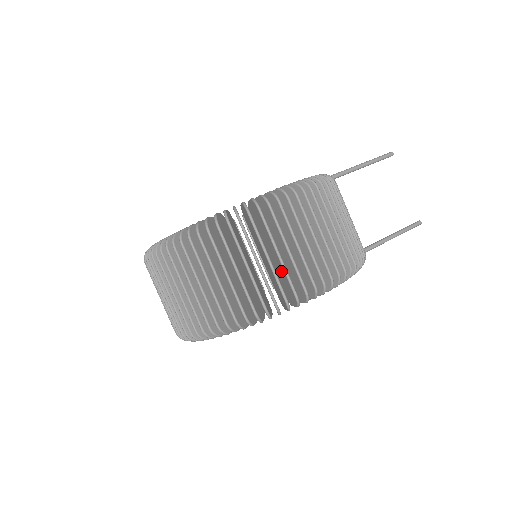
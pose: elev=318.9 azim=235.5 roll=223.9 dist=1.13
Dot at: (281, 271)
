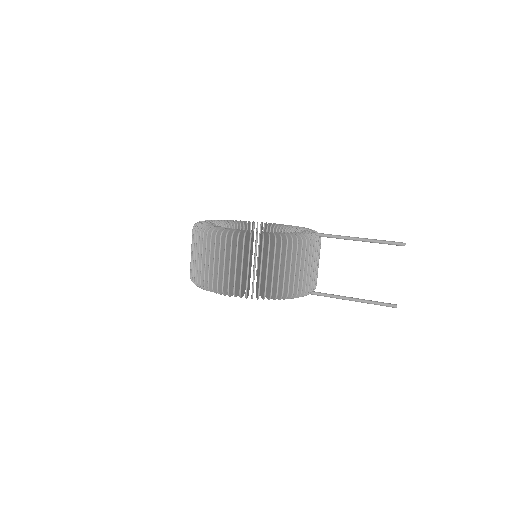
Dot at: (217, 271)
